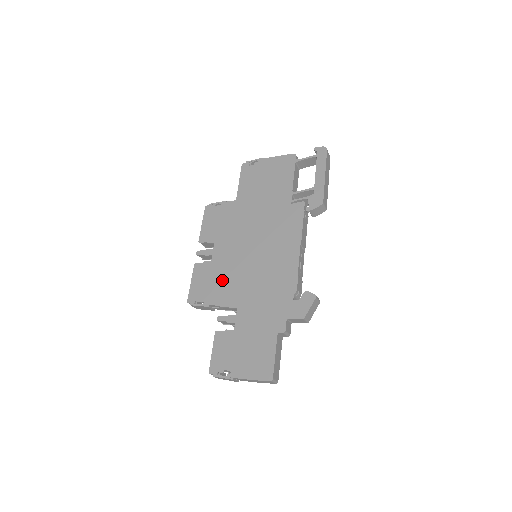
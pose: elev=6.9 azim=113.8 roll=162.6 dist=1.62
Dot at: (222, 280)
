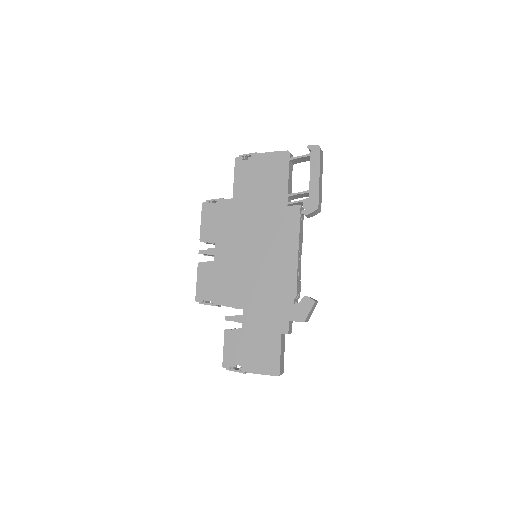
Dot at: (226, 281)
